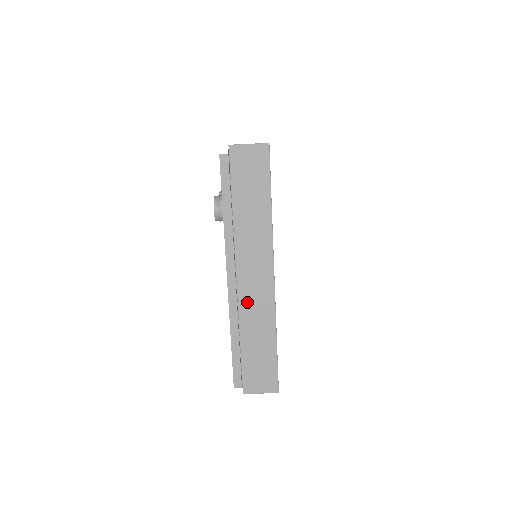
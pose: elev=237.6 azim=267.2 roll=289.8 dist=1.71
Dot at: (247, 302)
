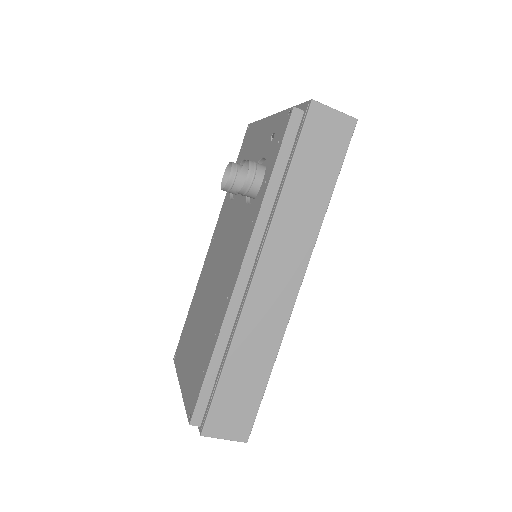
Dot at: (255, 311)
